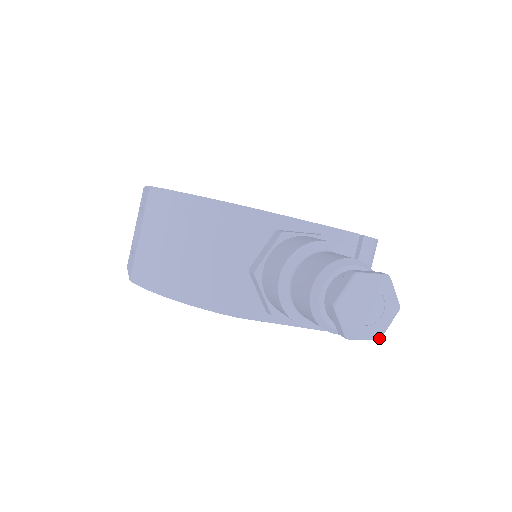
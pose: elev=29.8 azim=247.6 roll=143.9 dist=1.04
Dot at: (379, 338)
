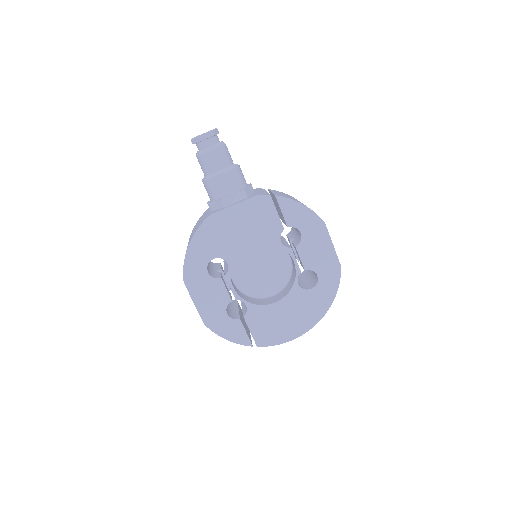
Dot at: (211, 130)
